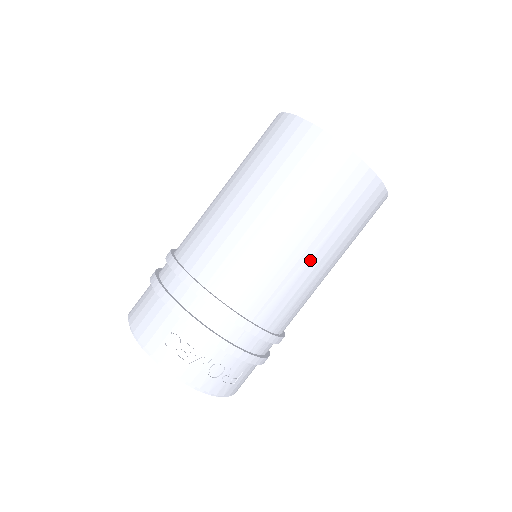
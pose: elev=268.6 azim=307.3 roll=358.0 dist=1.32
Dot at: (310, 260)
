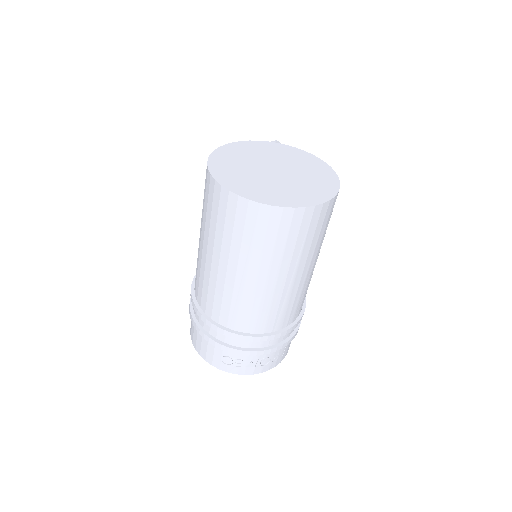
Dot at: (293, 282)
